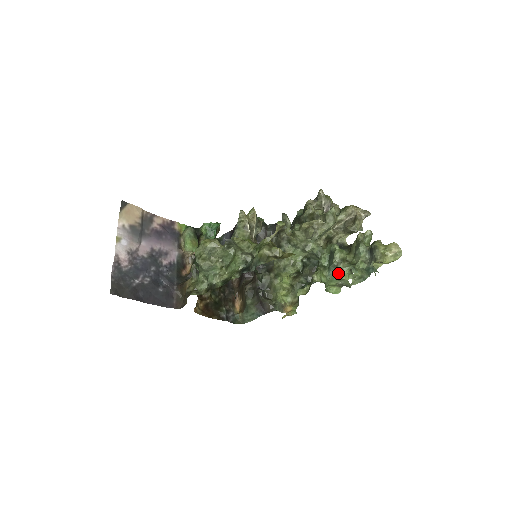
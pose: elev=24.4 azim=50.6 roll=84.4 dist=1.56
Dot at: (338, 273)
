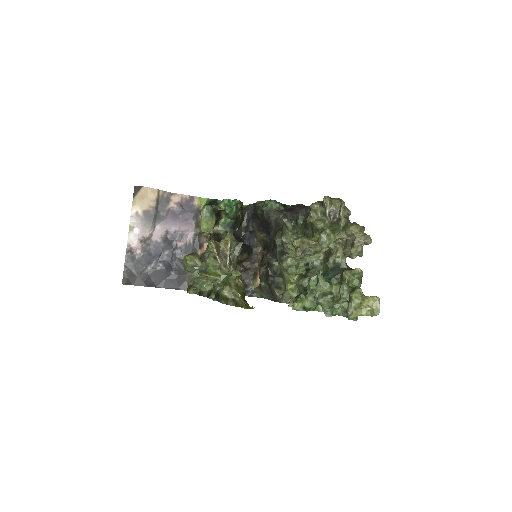
Dot at: occluded
